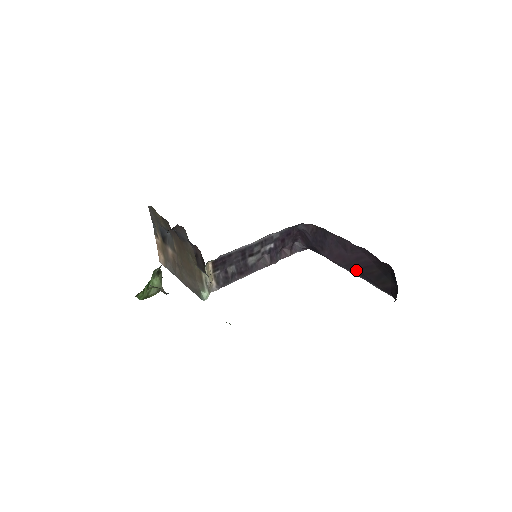
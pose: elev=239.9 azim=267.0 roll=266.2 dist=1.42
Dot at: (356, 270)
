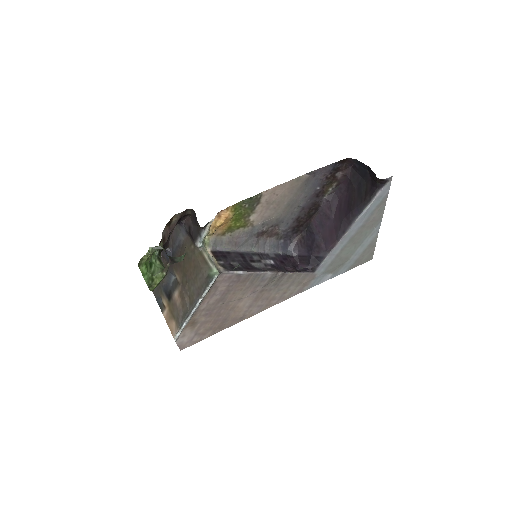
Dot at: (347, 219)
